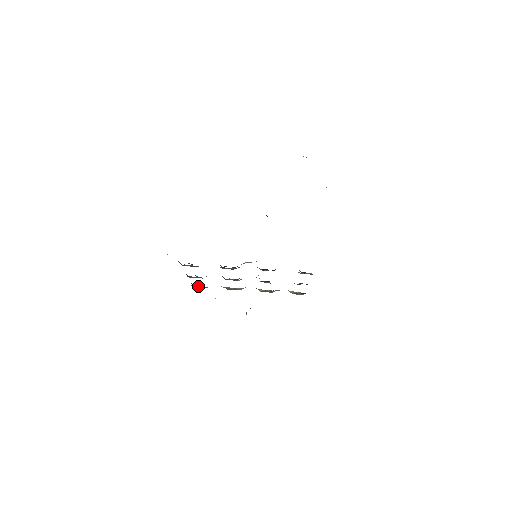
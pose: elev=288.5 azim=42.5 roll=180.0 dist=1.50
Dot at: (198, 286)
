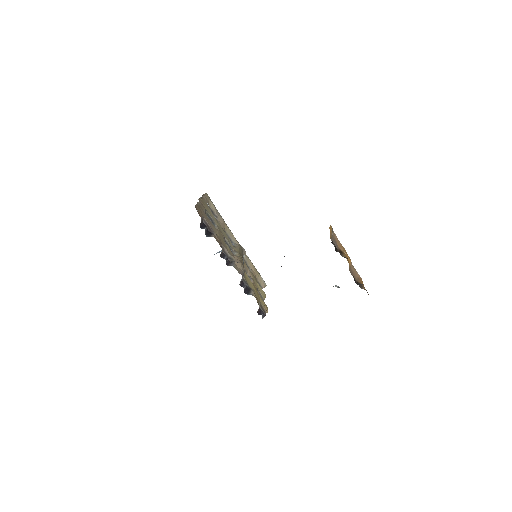
Dot at: (213, 207)
